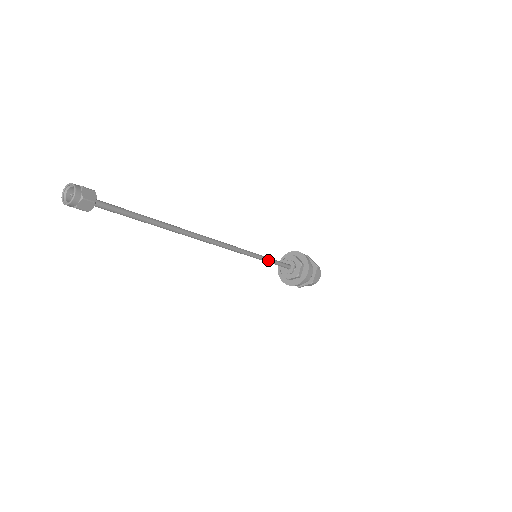
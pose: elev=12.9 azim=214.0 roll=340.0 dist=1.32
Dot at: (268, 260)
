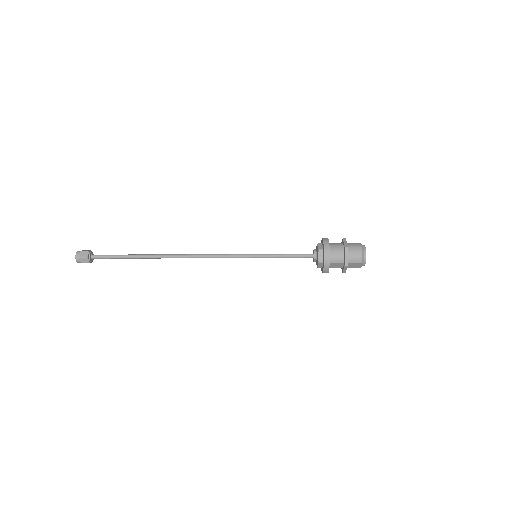
Dot at: (273, 257)
